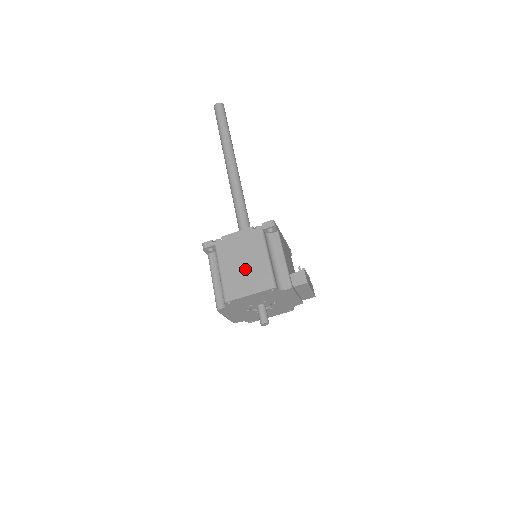
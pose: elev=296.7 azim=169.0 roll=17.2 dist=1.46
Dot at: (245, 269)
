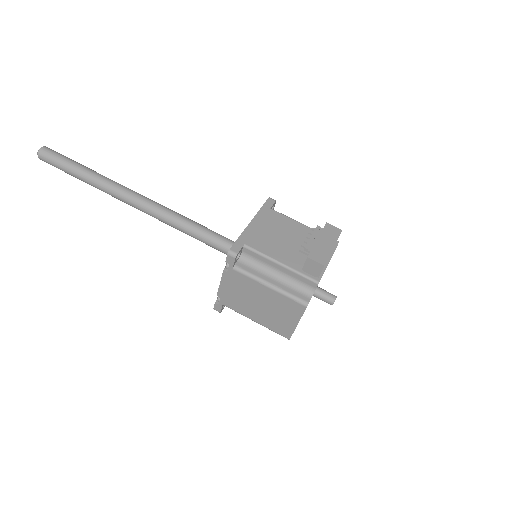
Dot at: (267, 308)
